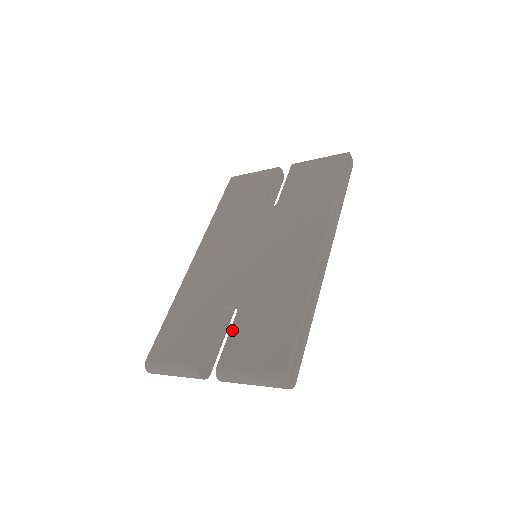
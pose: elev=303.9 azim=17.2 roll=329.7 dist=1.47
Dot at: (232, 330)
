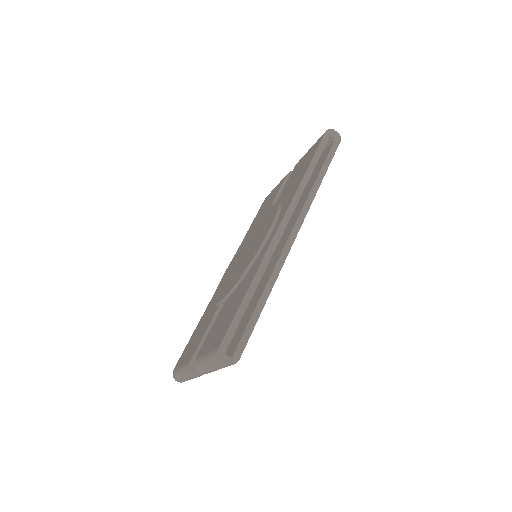
Dot at: (213, 324)
